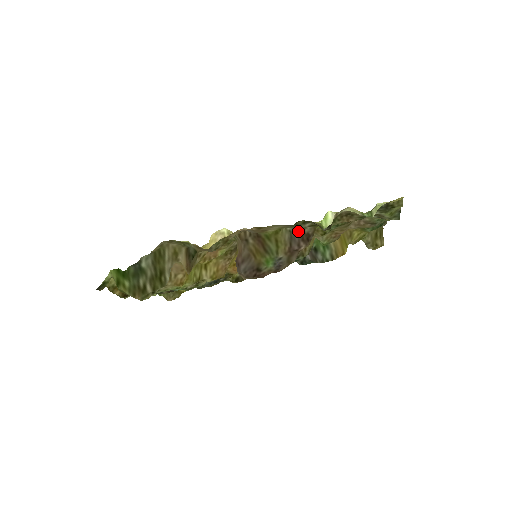
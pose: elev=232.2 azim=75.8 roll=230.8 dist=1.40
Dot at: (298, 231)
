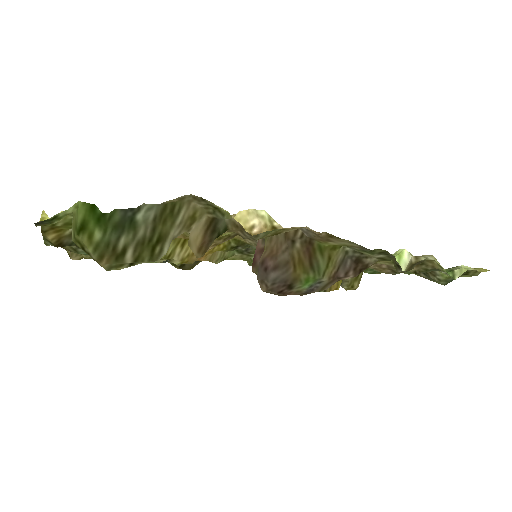
Dot at: (357, 256)
